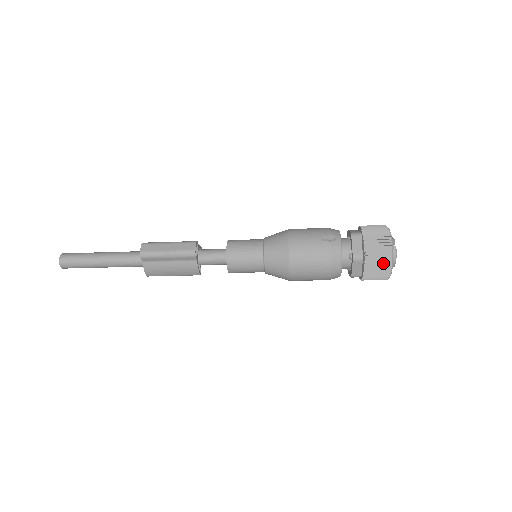
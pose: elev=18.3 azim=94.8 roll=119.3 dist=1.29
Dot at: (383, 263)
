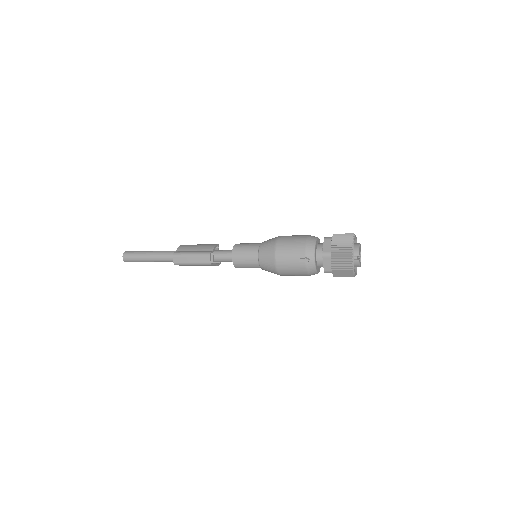
Dot at: (347, 276)
